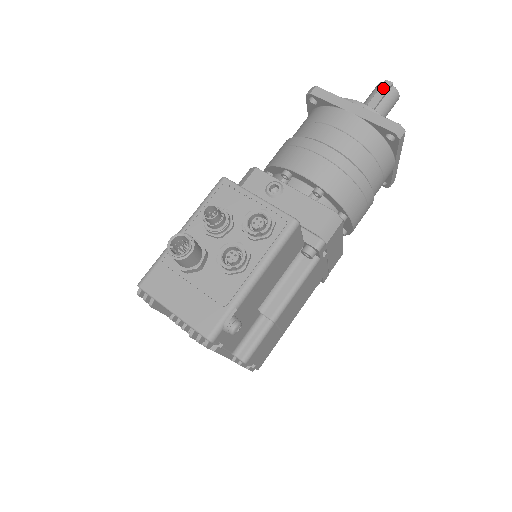
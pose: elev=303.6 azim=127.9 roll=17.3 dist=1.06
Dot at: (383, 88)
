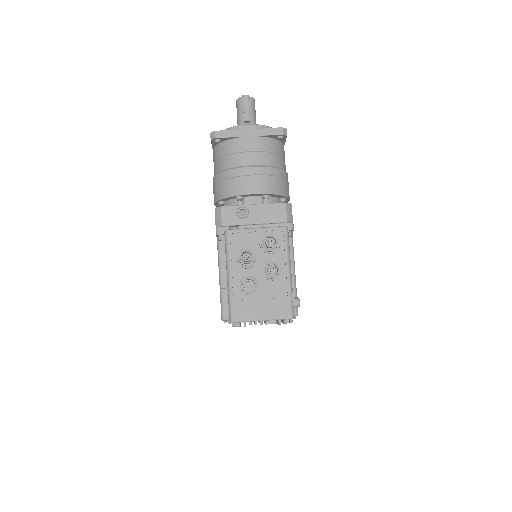
Dot at: (245, 102)
